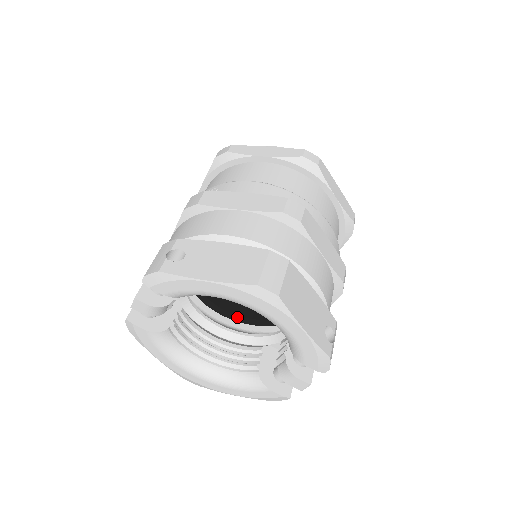
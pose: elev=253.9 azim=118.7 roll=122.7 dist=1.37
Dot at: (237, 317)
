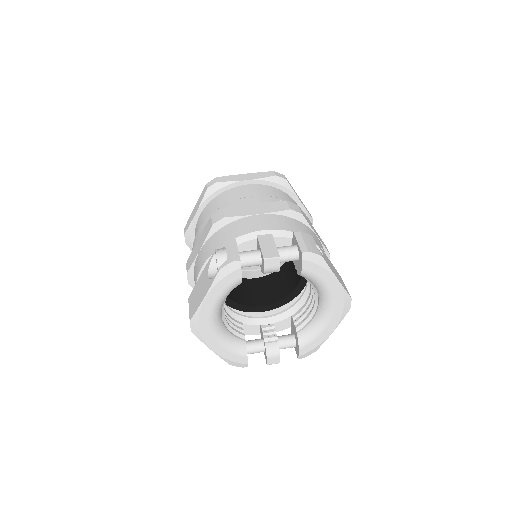
Dot at: occluded
